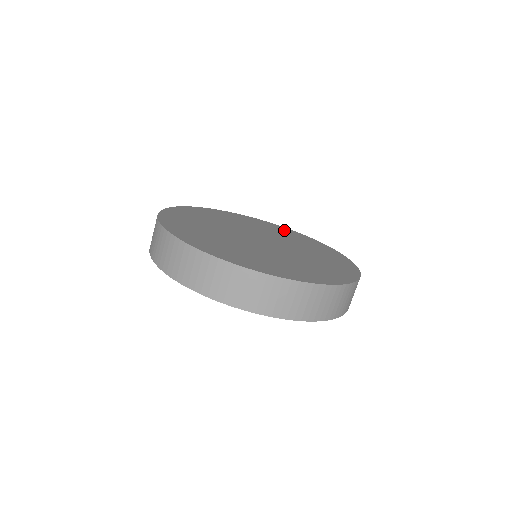
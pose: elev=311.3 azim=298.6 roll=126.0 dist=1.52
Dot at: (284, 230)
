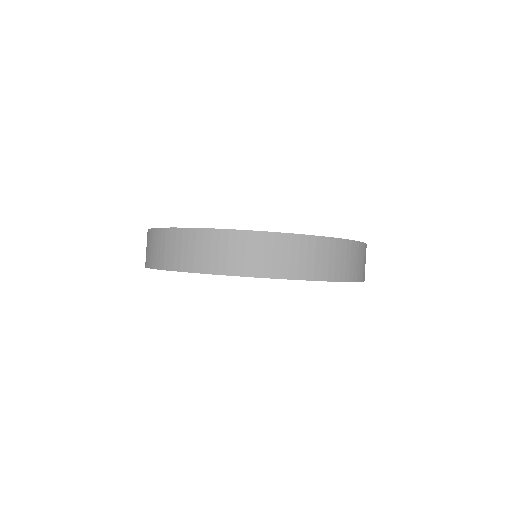
Dot at: occluded
